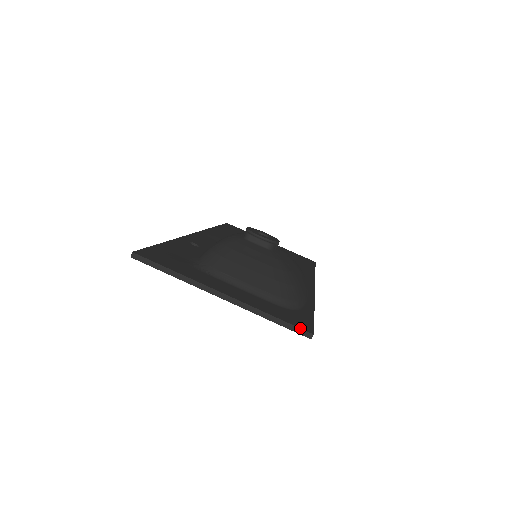
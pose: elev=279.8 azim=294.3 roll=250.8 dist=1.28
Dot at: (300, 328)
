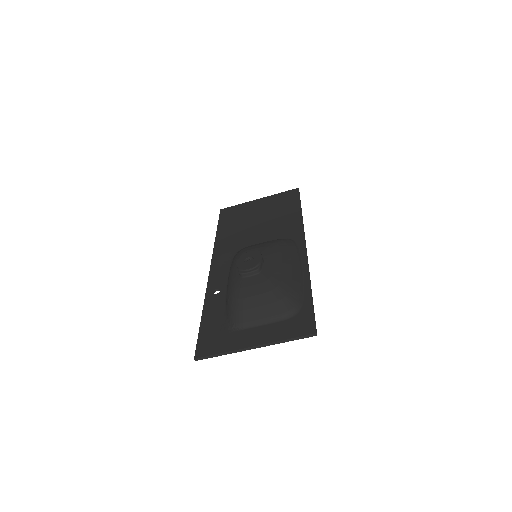
Dot at: (307, 335)
